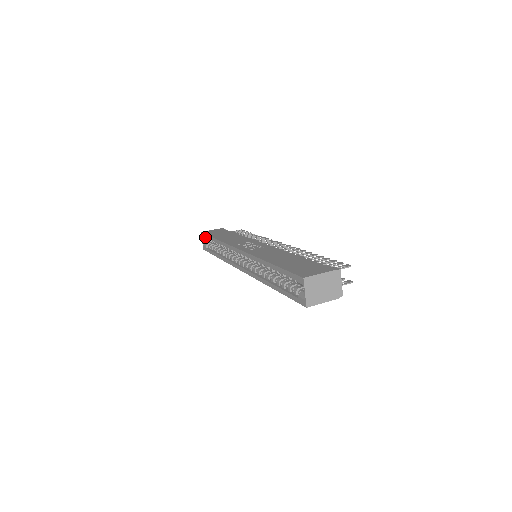
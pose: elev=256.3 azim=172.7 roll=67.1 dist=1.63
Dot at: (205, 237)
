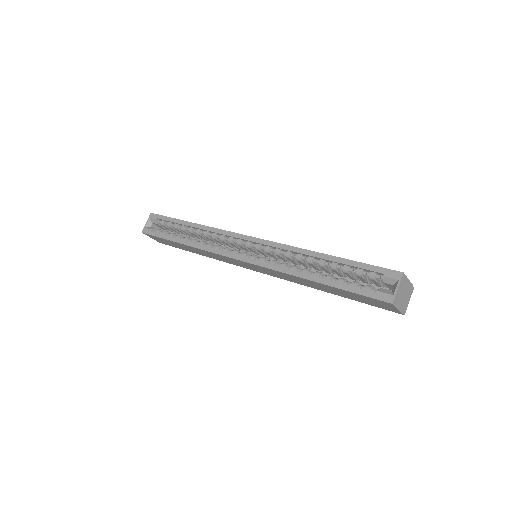
Dot at: (161, 218)
